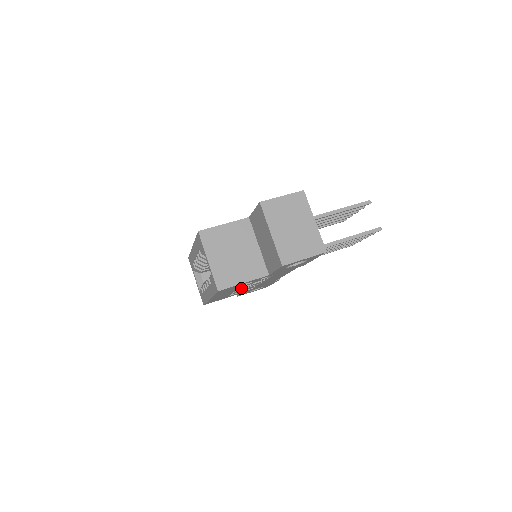
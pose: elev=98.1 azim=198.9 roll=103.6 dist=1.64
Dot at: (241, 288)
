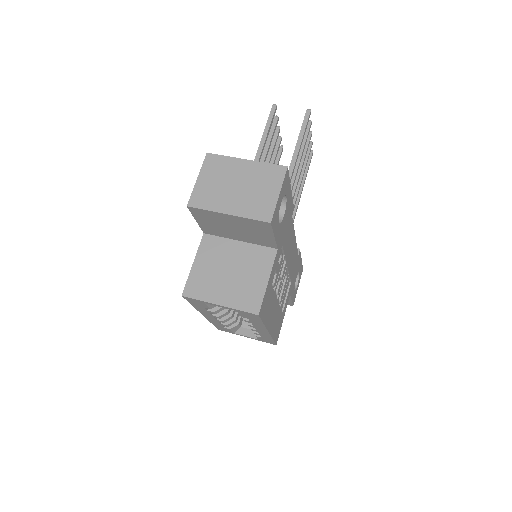
Dot at: (278, 292)
